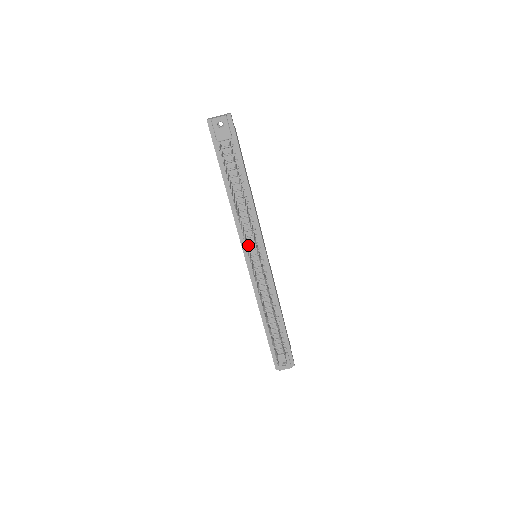
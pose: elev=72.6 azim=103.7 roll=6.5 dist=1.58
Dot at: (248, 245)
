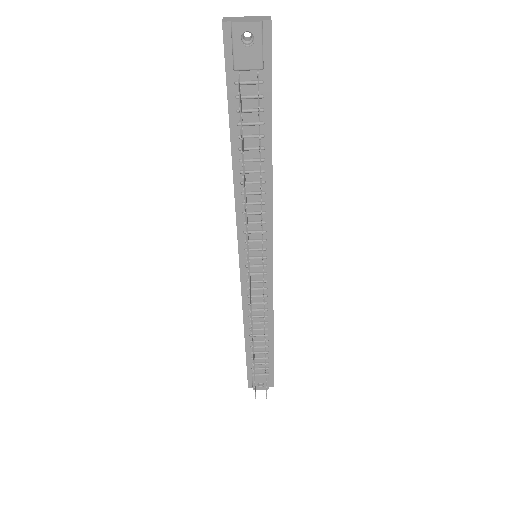
Dot at: (248, 242)
